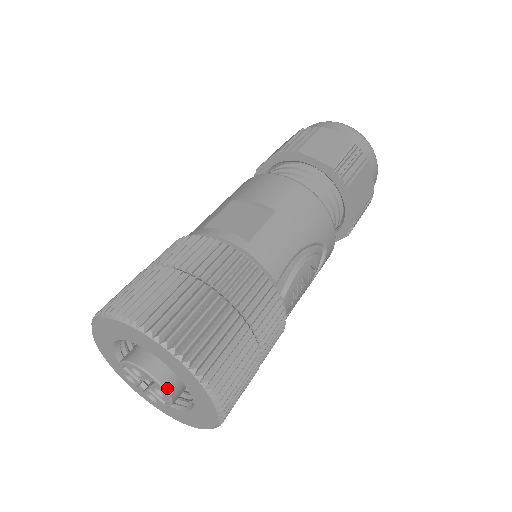
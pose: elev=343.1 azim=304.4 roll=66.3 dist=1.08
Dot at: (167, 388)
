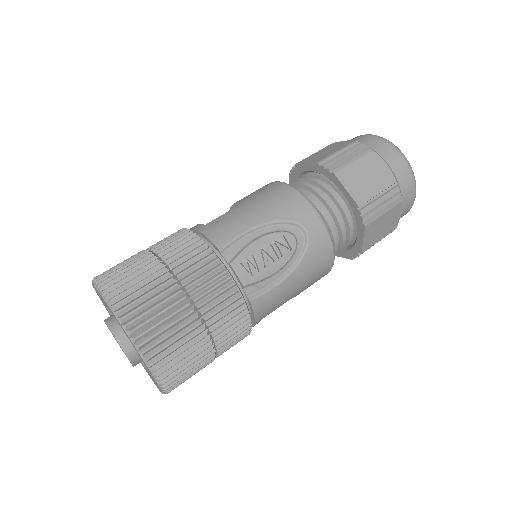
Dot at: (116, 335)
